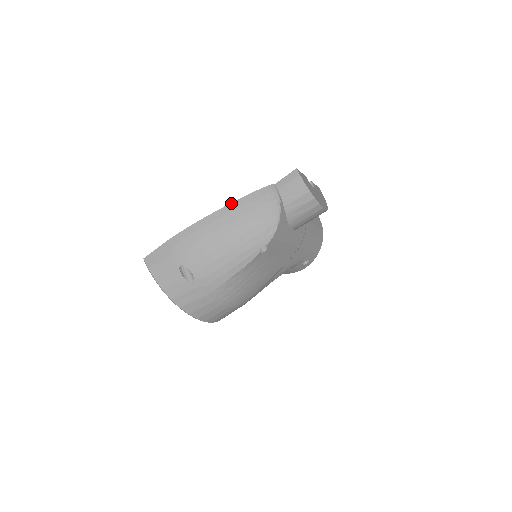
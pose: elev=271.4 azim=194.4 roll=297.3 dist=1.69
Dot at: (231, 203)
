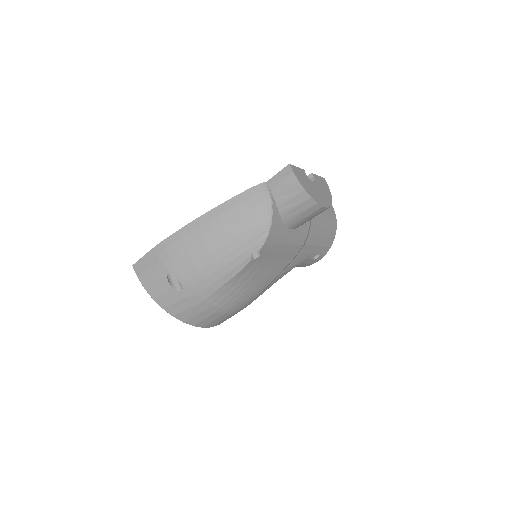
Dot at: (218, 206)
